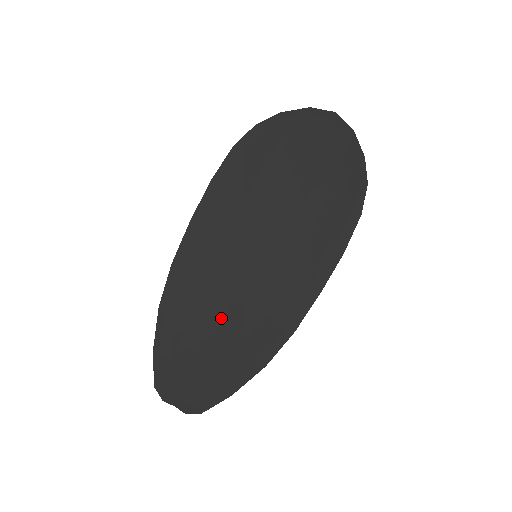
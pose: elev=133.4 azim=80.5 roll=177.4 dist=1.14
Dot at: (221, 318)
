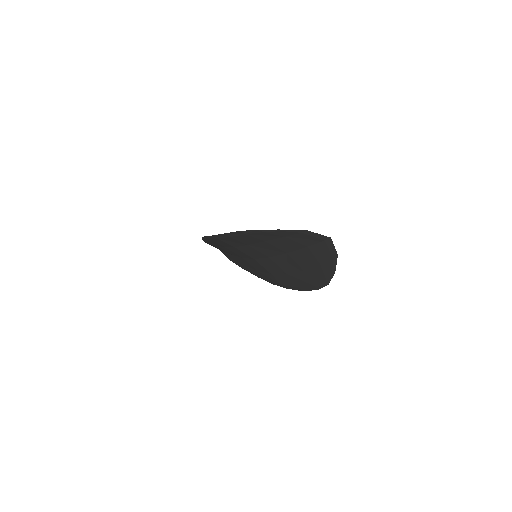
Dot at: (236, 256)
